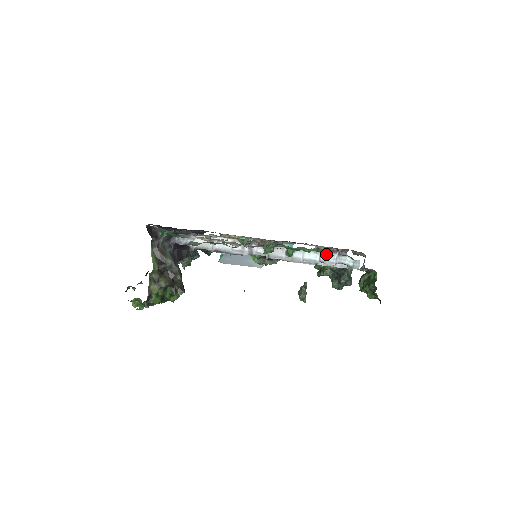
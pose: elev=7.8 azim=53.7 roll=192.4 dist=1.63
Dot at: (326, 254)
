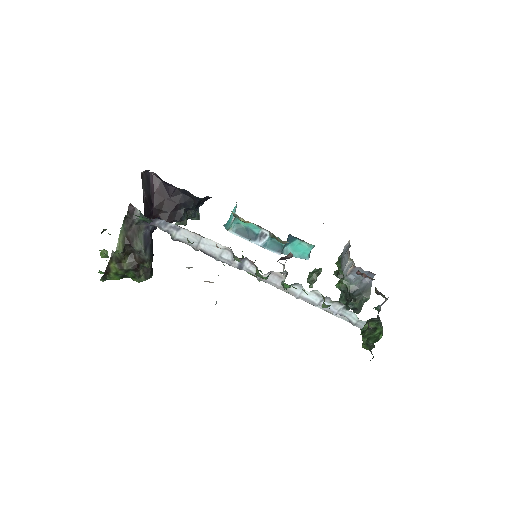
Dot at: (327, 306)
